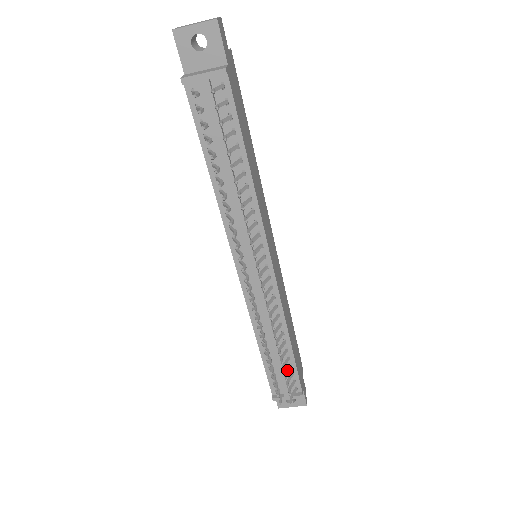
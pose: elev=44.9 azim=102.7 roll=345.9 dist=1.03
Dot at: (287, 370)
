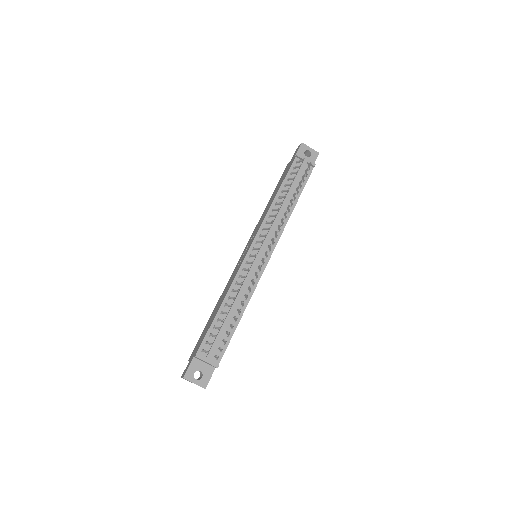
Dot at: occluded
